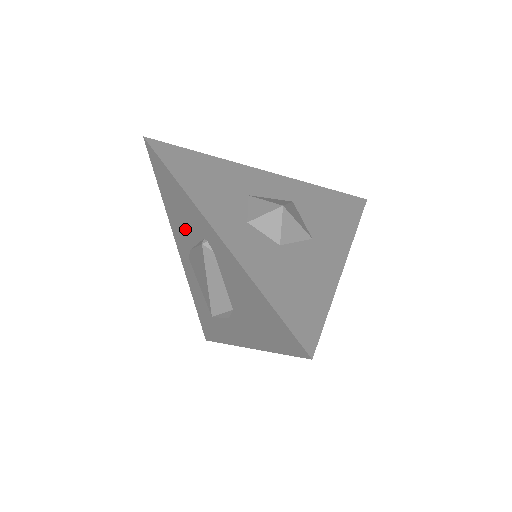
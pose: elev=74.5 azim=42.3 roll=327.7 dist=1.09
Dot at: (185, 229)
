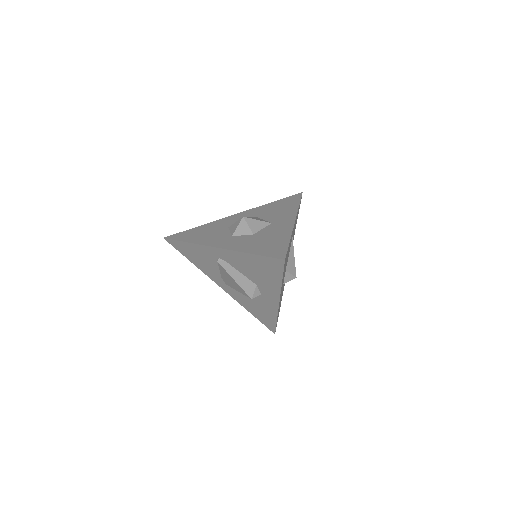
Dot at: (210, 266)
